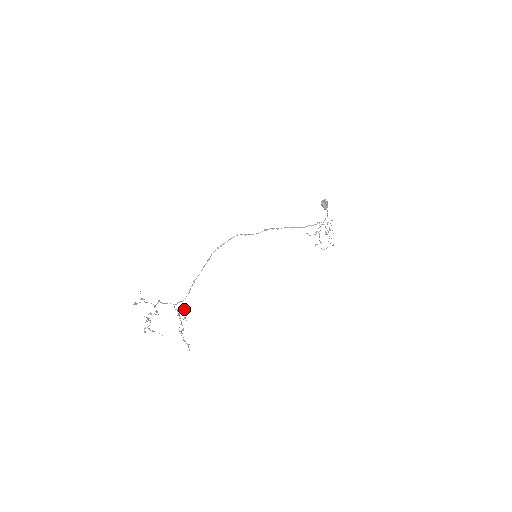
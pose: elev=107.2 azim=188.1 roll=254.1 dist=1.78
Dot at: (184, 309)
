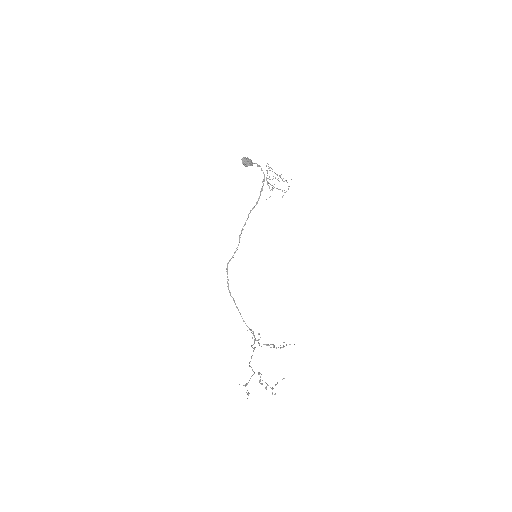
Dot at: occluded
